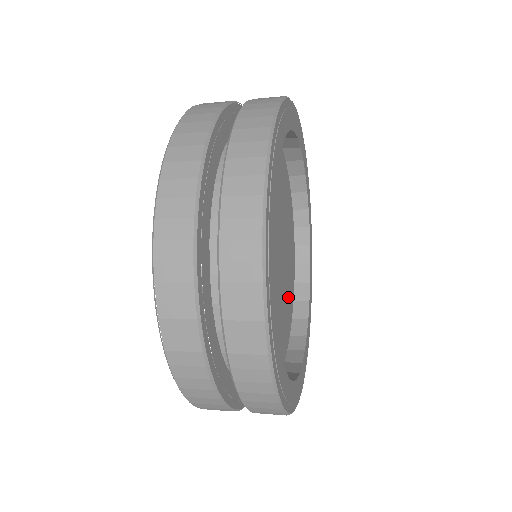
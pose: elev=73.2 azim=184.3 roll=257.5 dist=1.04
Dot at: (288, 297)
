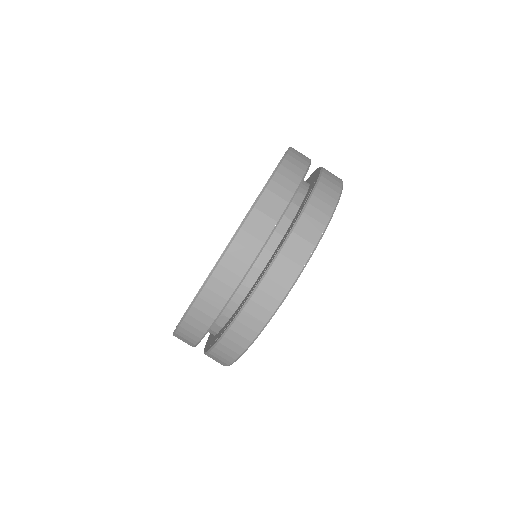
Dot at: occluded
